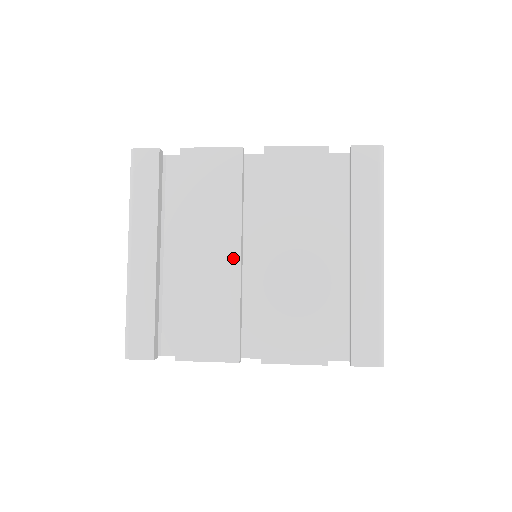
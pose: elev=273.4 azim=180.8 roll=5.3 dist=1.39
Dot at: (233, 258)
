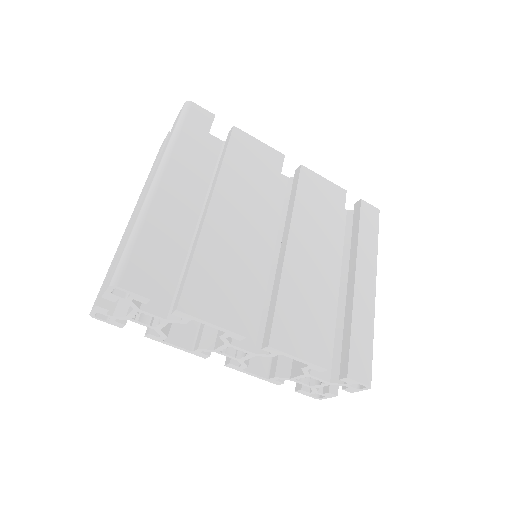
Dot at: (260, 235)
